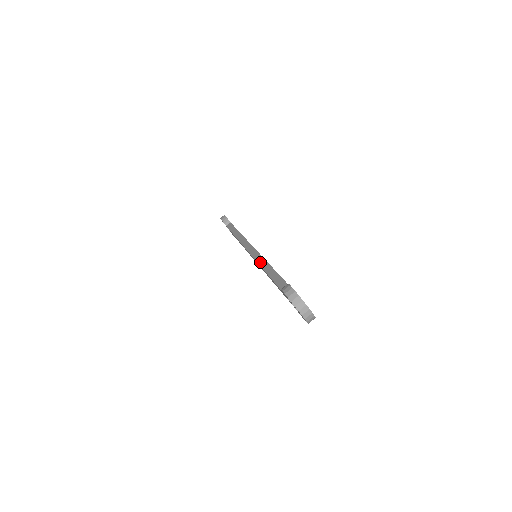
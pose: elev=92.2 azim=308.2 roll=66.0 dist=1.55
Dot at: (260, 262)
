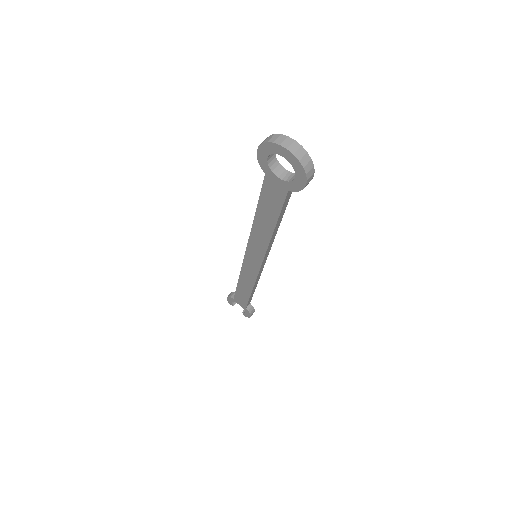
Dot at: (252, 229)
